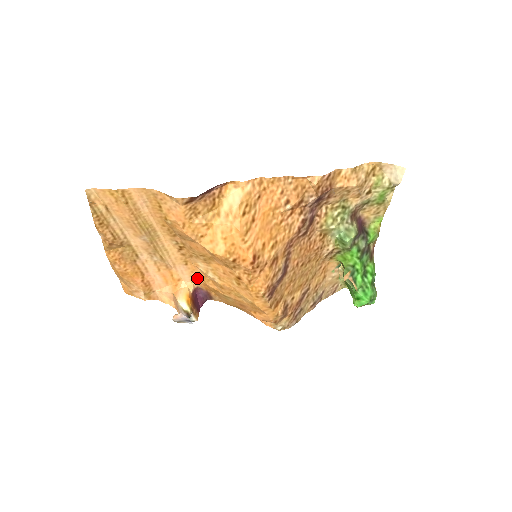
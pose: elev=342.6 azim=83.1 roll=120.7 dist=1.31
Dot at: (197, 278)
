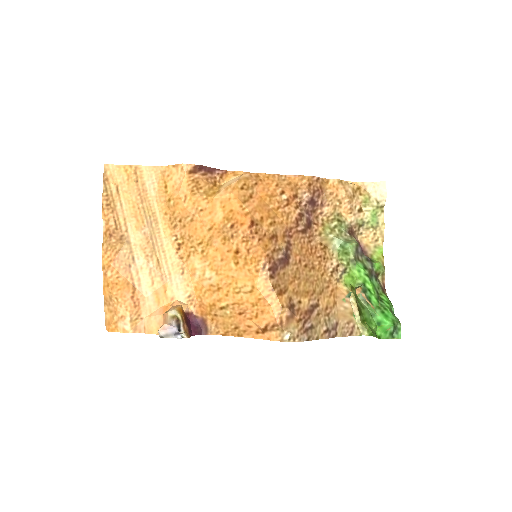
Dot at: (192, 296)
